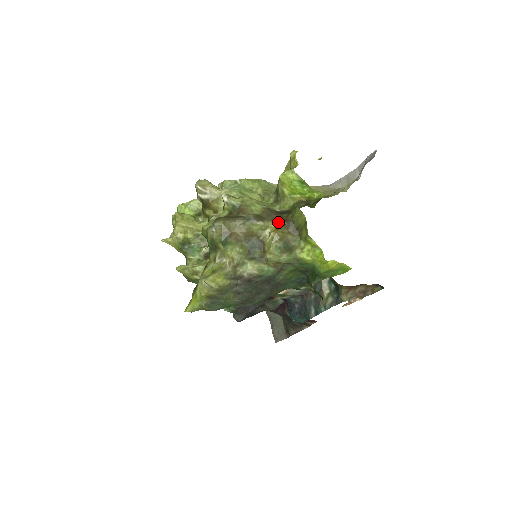
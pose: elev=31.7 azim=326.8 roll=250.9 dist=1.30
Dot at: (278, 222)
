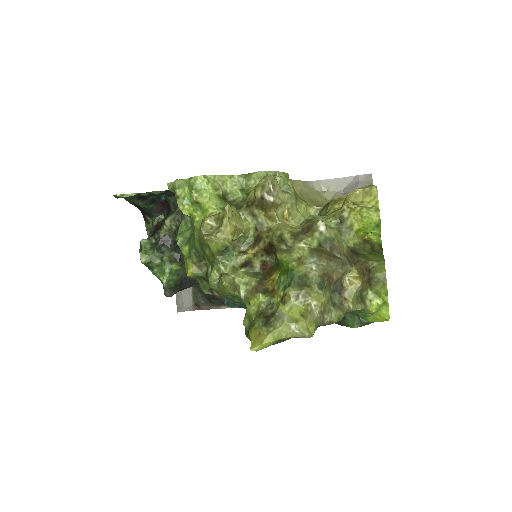
Dot at: (358, 267)
